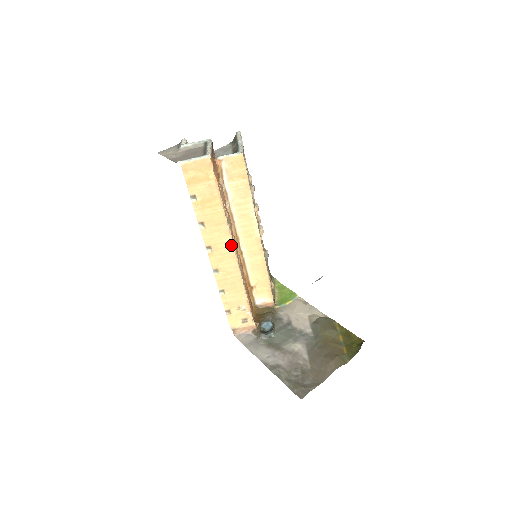
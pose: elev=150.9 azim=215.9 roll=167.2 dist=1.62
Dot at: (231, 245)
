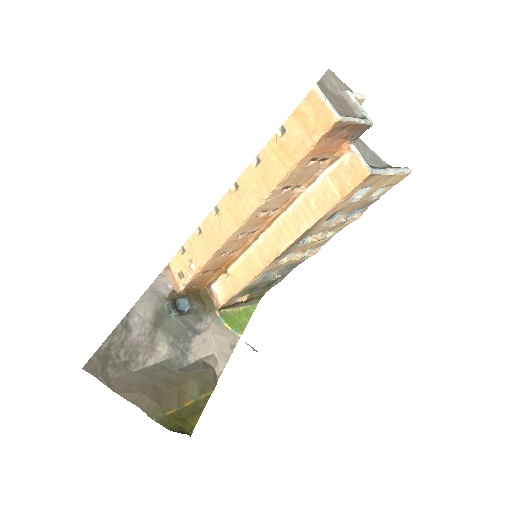
Dot at: (249, 212)
